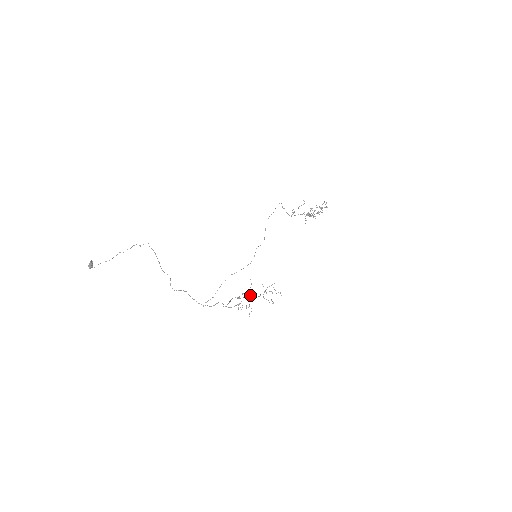
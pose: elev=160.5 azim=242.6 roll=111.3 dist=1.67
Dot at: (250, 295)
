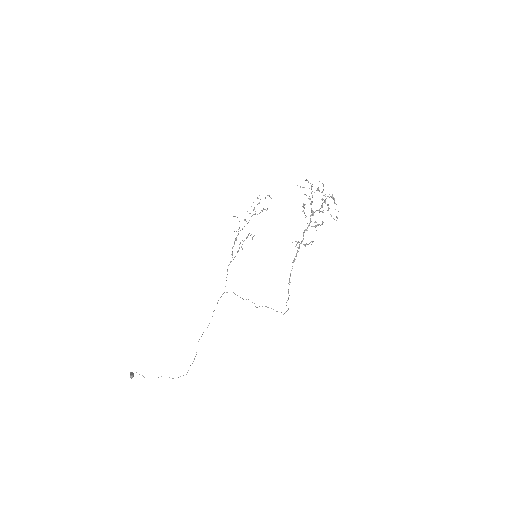
Dot at: occluded
